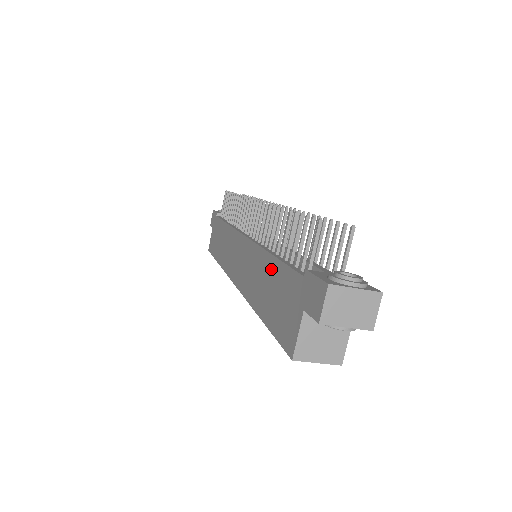
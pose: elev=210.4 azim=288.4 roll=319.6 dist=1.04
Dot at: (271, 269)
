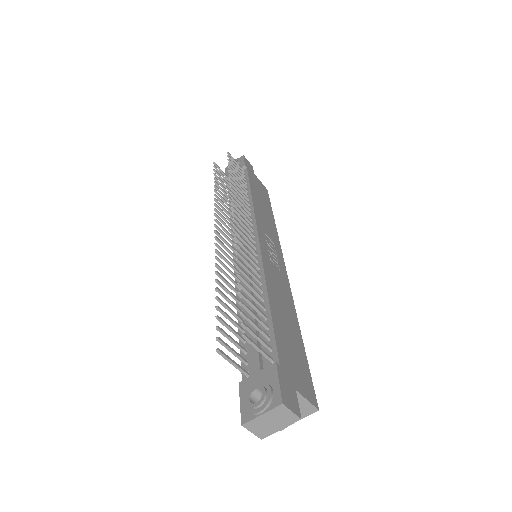
Dot at: occluded
